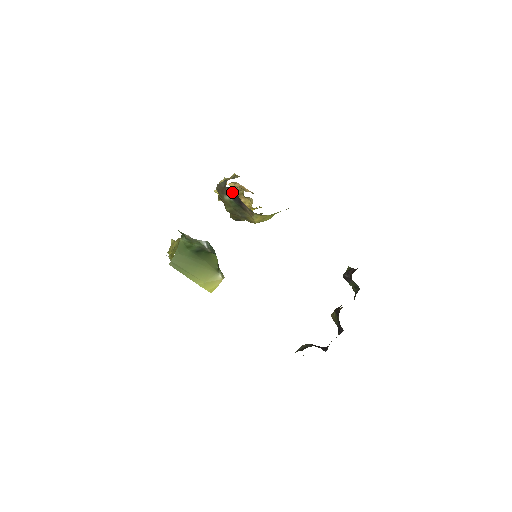
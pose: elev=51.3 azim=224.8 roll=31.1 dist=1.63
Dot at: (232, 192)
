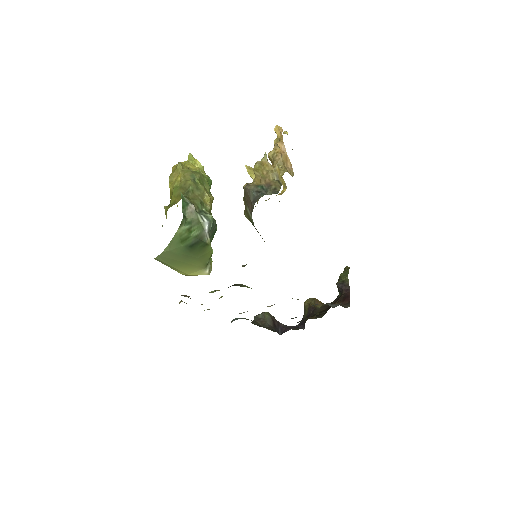
Dot at: occluded
